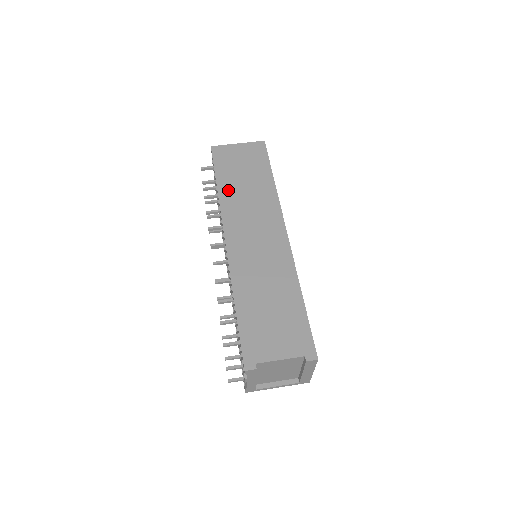
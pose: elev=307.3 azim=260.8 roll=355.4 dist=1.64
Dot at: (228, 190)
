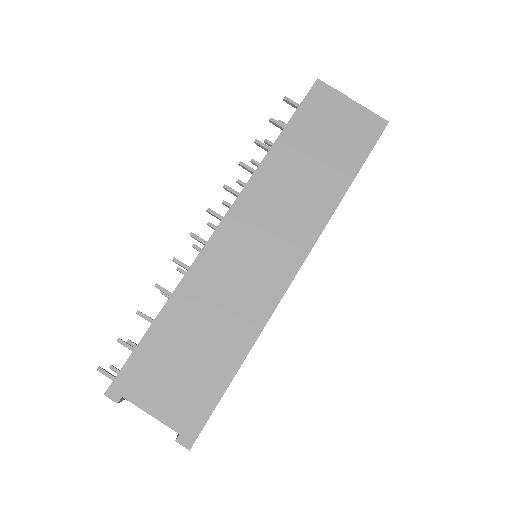
Dot at: (283, 156)
